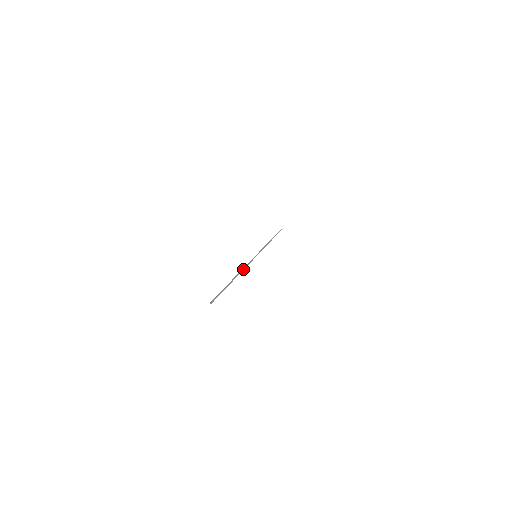
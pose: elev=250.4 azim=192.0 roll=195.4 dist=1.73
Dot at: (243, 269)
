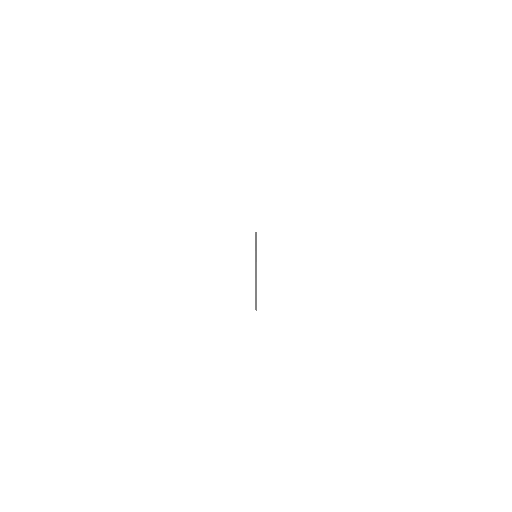
Dot at: (256, 269)
